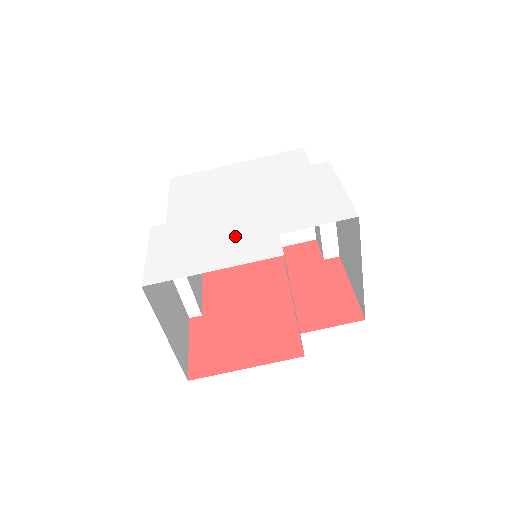
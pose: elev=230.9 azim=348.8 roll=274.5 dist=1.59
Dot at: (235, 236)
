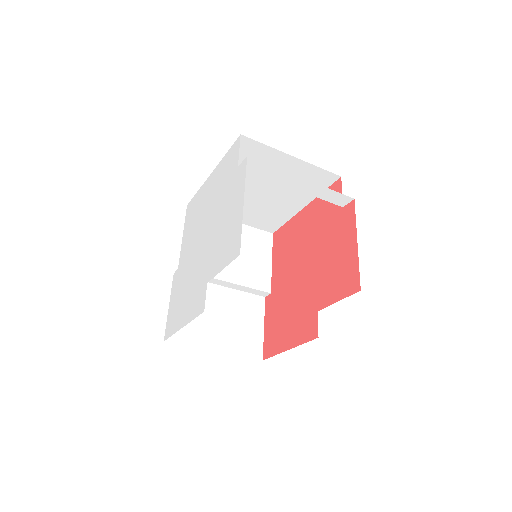
Dot at: (194, 285)
